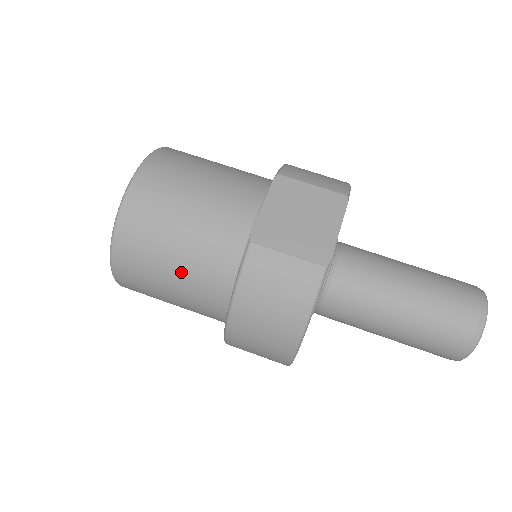
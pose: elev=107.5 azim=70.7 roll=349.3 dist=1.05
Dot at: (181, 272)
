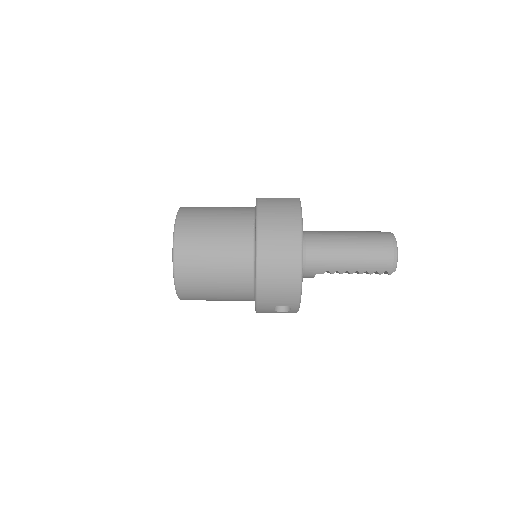
Dot at: (221, 226)
